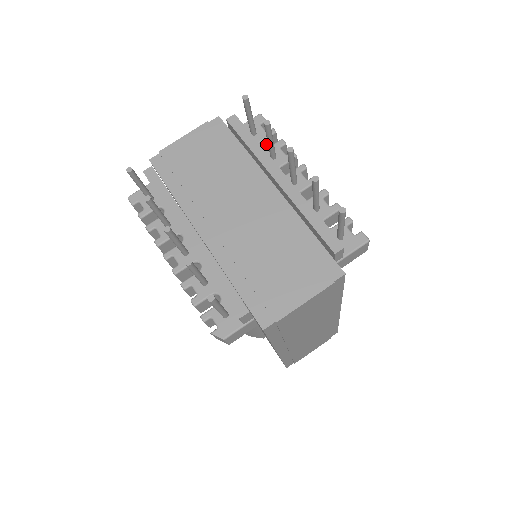
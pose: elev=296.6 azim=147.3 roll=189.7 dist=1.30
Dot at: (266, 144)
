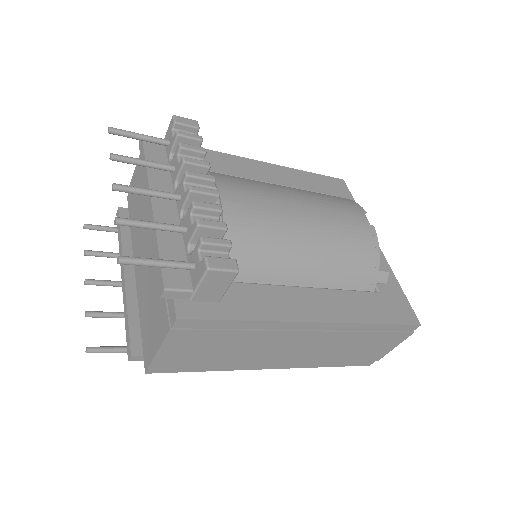
Dot at: occluded
